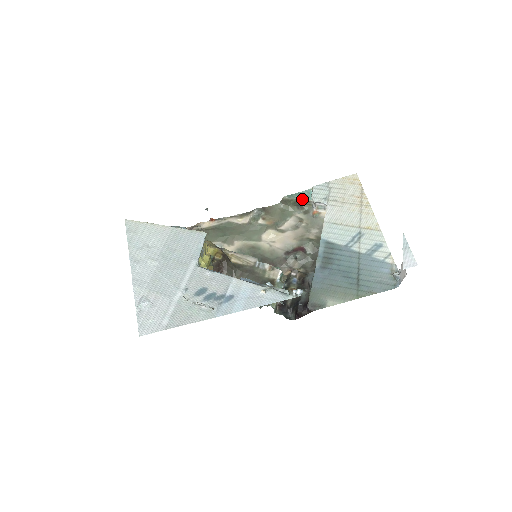
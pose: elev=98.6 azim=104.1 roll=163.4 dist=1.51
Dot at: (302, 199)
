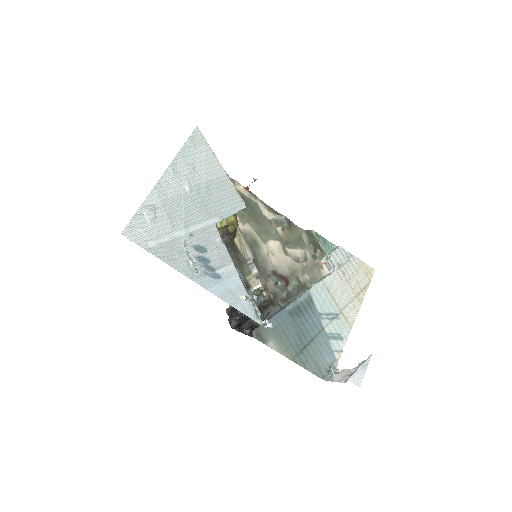
Dot at: (323, 246)
